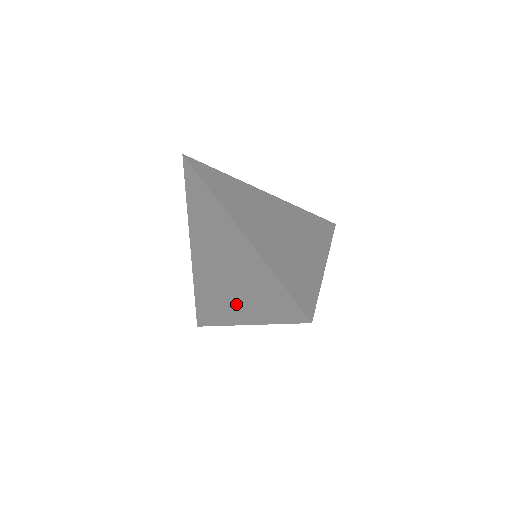
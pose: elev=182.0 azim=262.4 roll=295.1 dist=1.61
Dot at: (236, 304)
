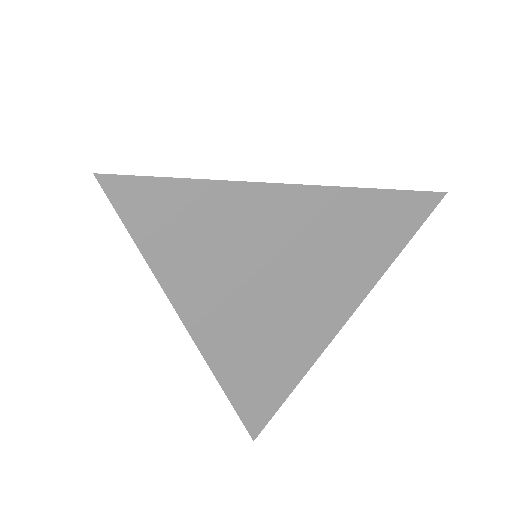
Dot at: occluded
